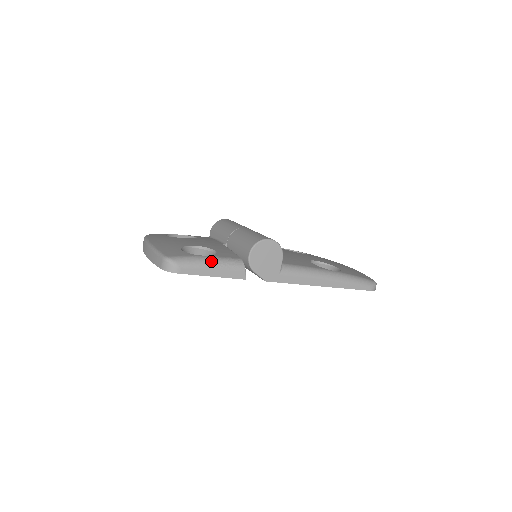
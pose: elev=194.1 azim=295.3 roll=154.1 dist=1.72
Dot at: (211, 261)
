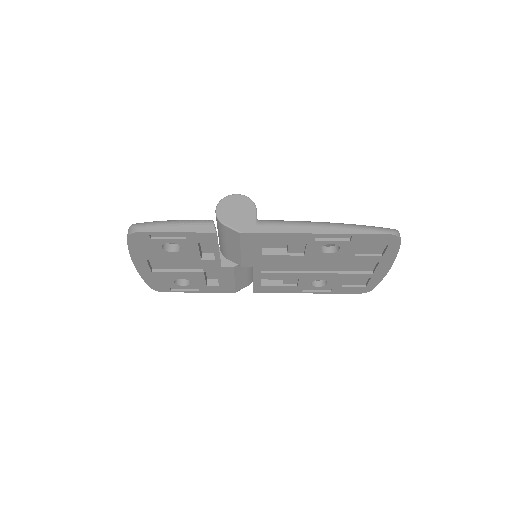
Dot at: (175, 220)
